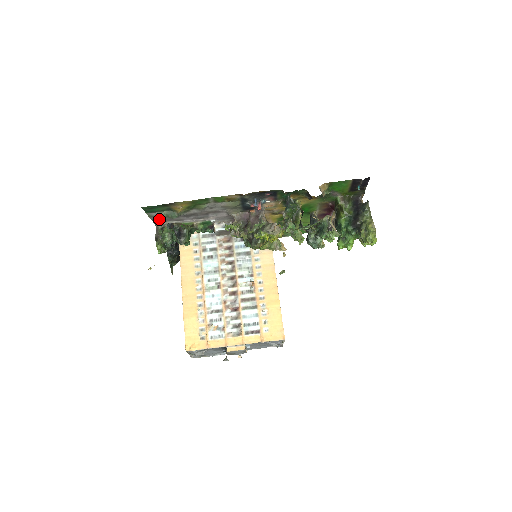
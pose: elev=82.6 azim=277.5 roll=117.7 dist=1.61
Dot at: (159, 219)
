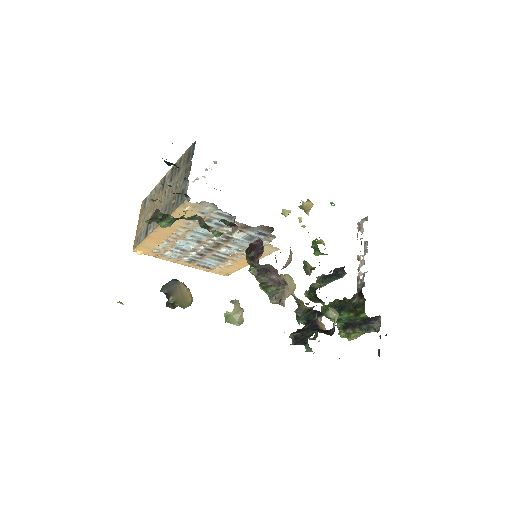
Dot at: occluded
